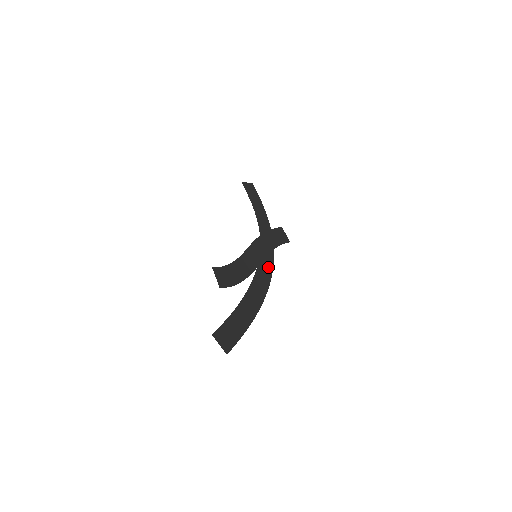
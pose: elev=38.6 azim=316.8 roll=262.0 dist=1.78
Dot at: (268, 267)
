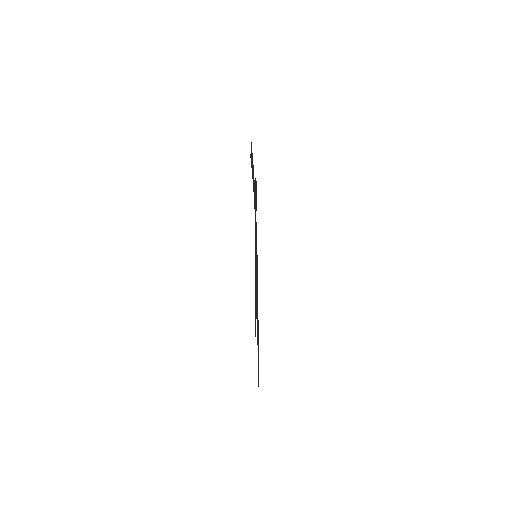
Dot at: occluded
